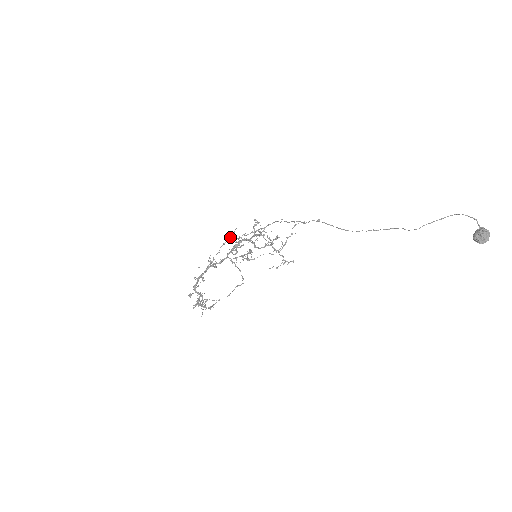
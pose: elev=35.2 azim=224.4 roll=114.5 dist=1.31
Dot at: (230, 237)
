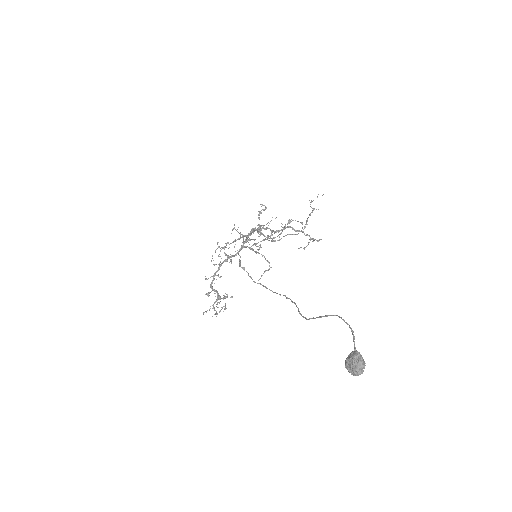
Dot at: occluded
